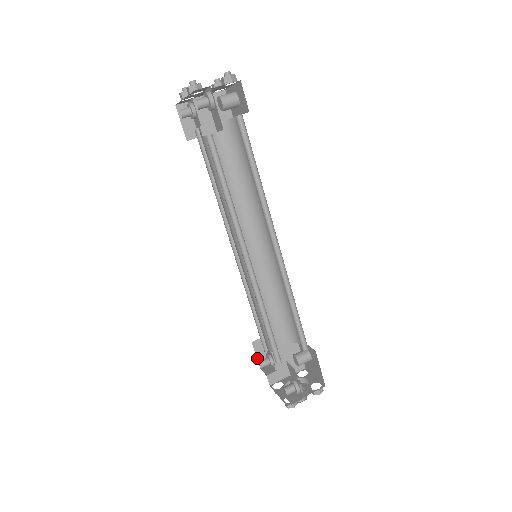
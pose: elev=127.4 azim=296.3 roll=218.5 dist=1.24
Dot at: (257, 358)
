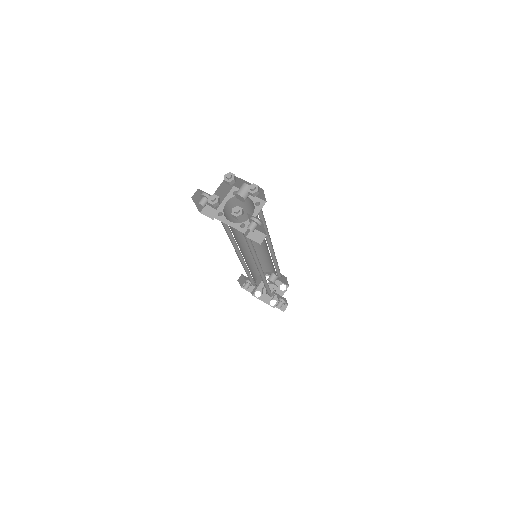
Dot at: (240, 285)
